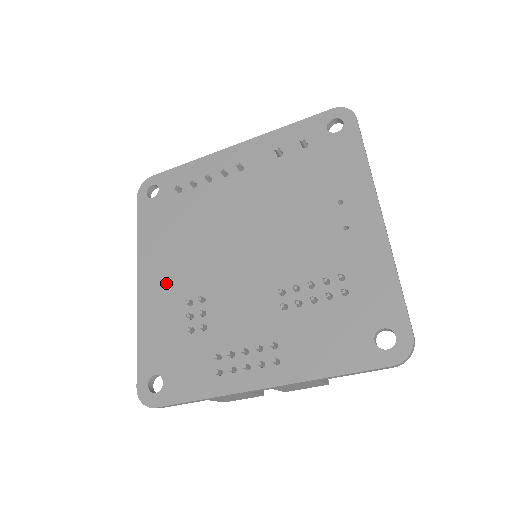
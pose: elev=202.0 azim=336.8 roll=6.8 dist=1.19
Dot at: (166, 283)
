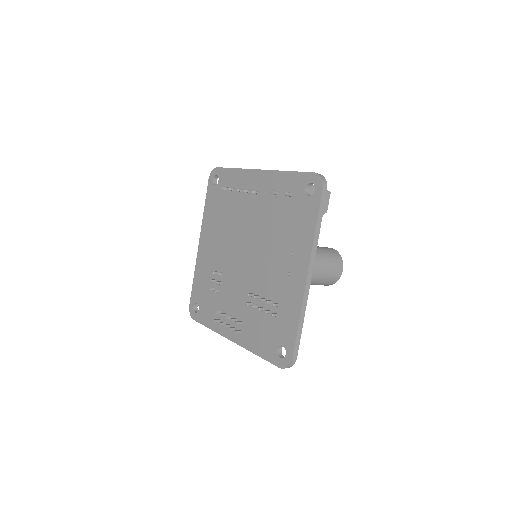
Dot at: (210, 252)
